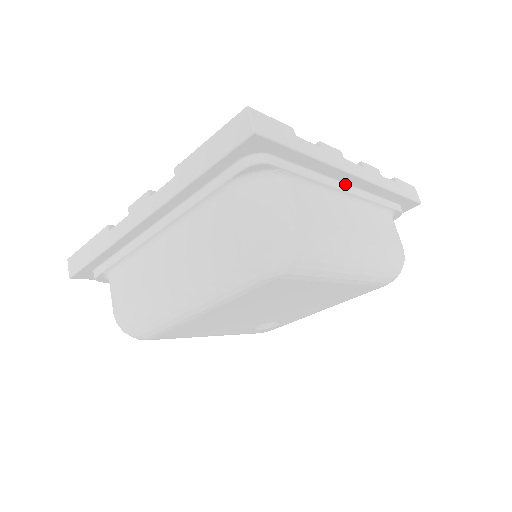
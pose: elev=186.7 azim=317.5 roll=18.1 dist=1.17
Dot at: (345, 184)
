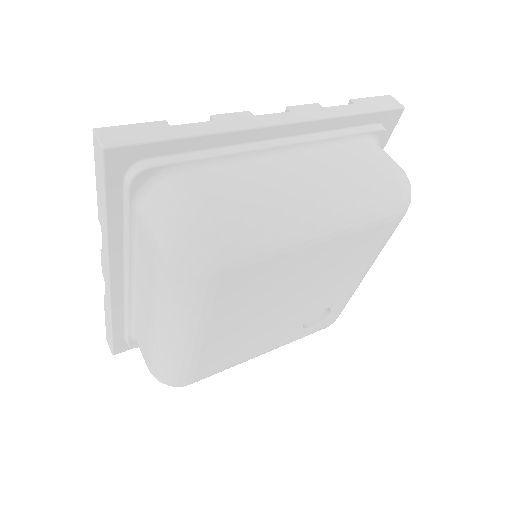
Dot at: (275, 140)
